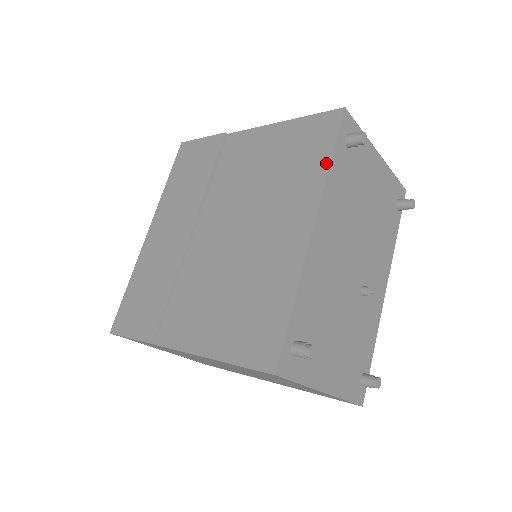
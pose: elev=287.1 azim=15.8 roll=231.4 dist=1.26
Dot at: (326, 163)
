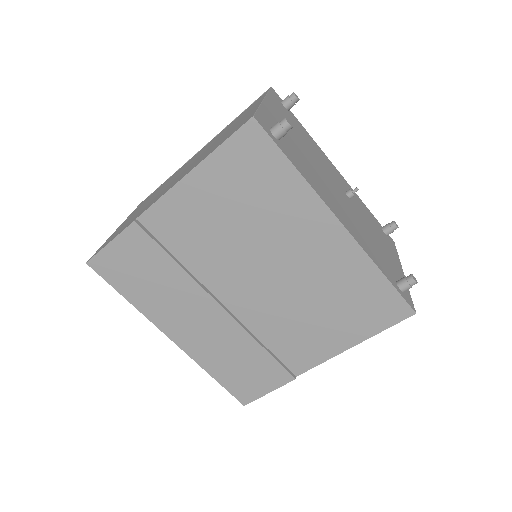
Dot at: (294, 174)
